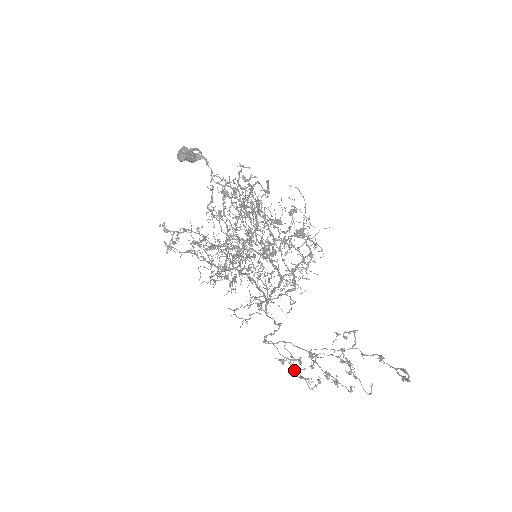
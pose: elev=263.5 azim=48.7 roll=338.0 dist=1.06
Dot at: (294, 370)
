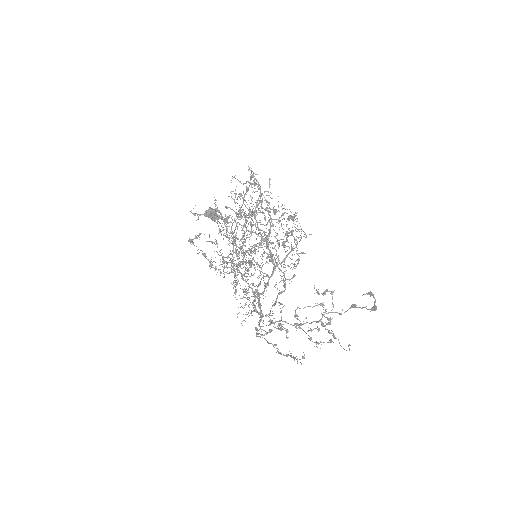
Dot at: (281, 327)
